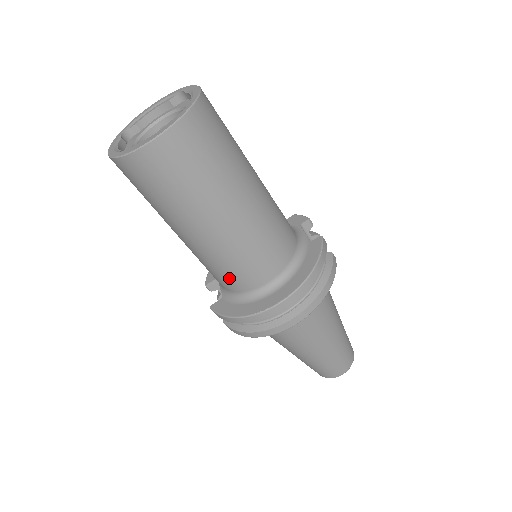
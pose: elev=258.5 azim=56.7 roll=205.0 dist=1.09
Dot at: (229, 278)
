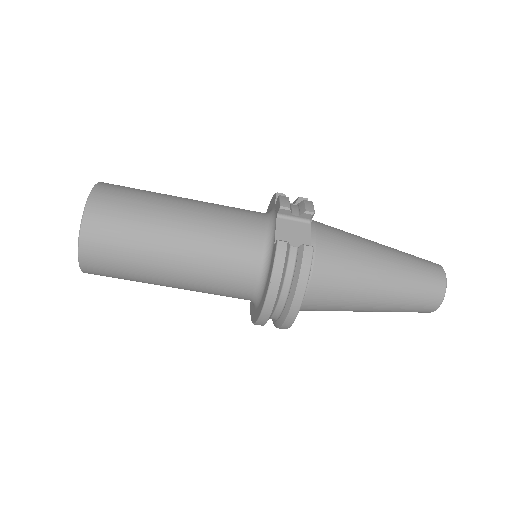
Dot at: occluded
